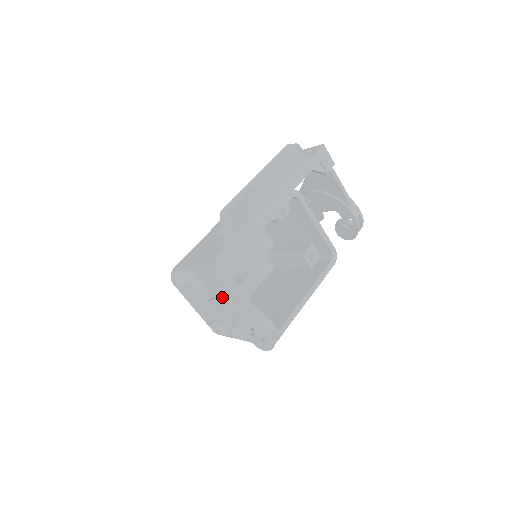
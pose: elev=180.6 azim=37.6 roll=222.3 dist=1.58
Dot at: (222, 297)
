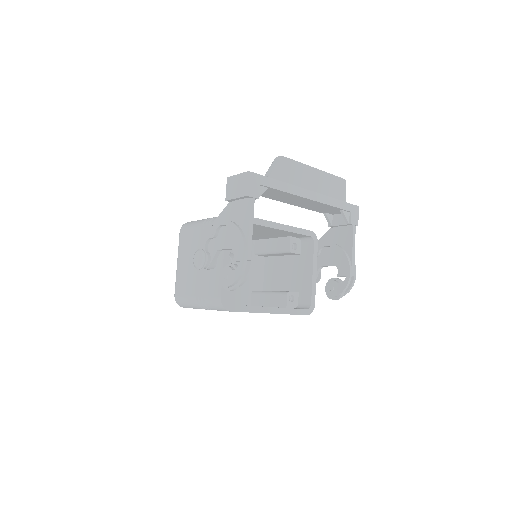
Dot at: (229, 220)
